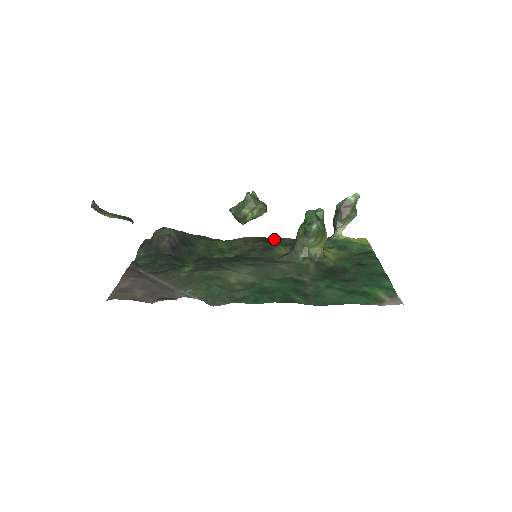
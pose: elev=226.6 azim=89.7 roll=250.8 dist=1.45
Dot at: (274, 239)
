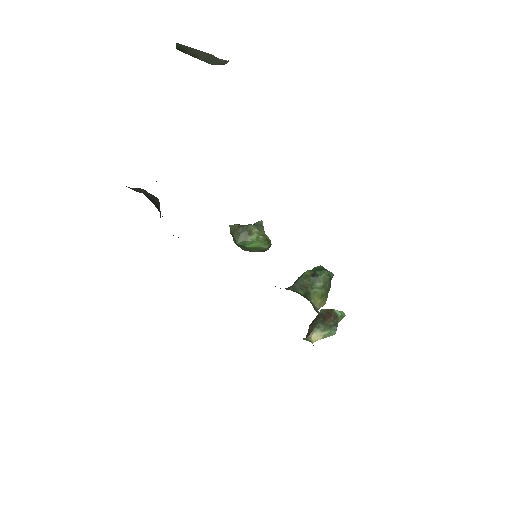
Dot at: occluded
